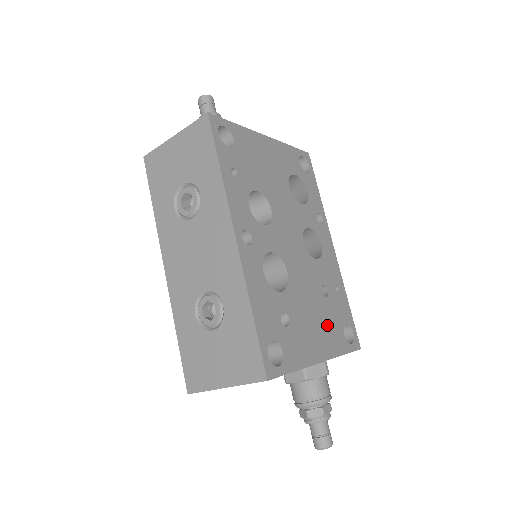
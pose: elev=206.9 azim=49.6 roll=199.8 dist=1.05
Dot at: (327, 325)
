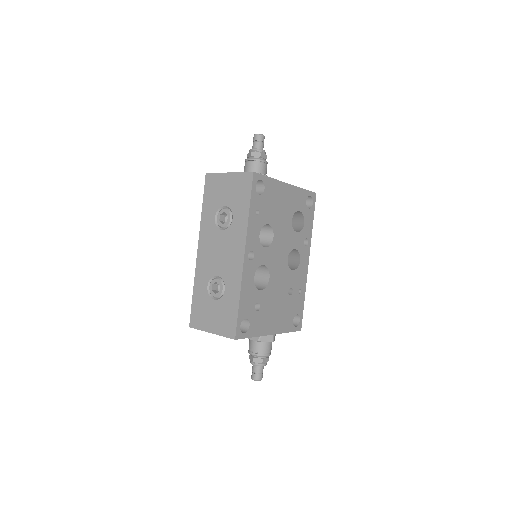
Dot at: (284, 313)
